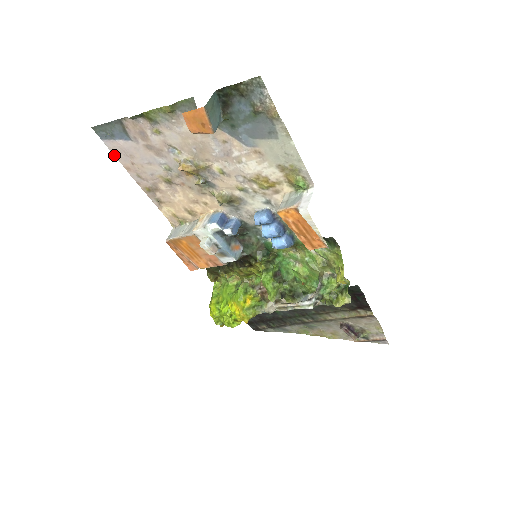
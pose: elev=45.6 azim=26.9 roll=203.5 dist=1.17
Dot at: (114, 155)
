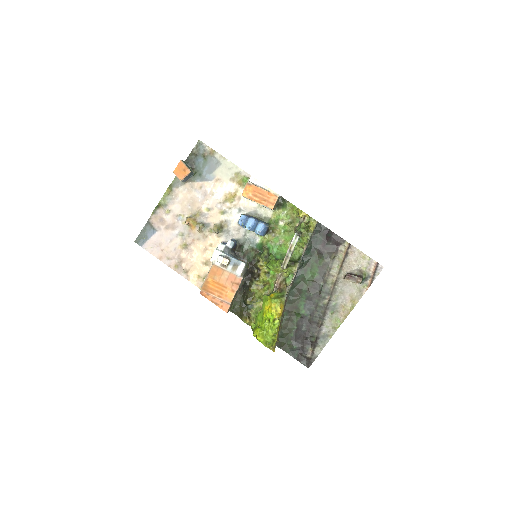
Dot at: occluded
